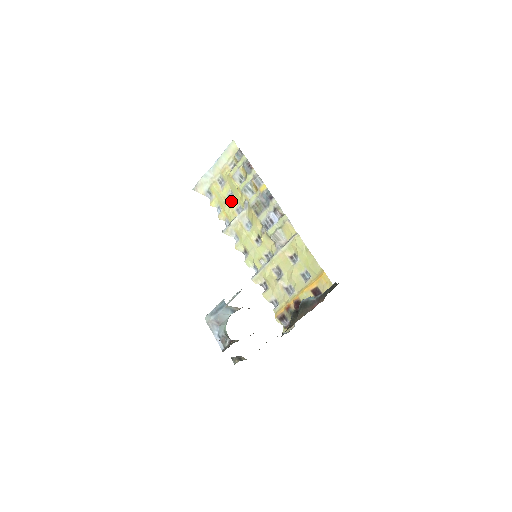
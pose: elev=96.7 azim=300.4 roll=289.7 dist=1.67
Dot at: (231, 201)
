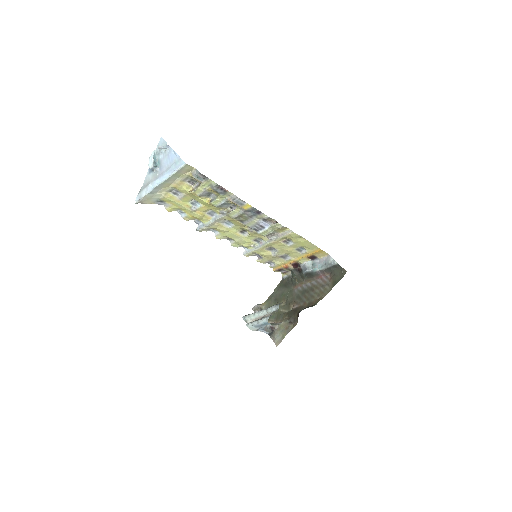
Dot at: (199, 209)
